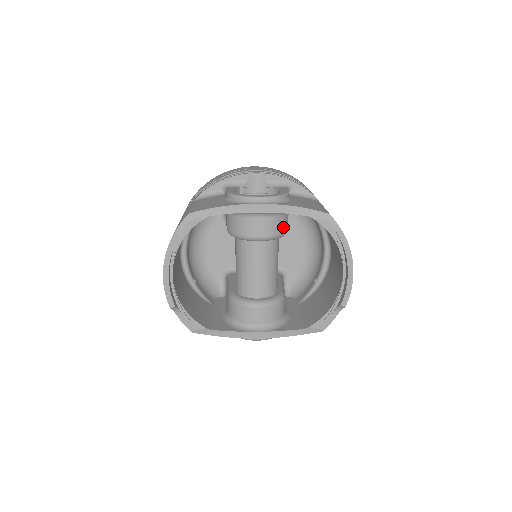
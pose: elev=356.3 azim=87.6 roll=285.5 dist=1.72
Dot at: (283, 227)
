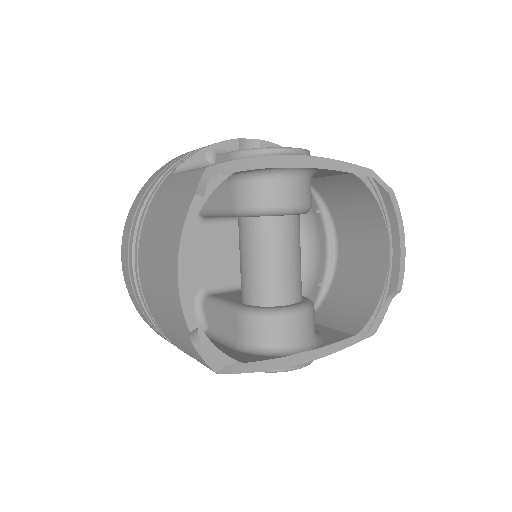
Dot at: (311, 196)
